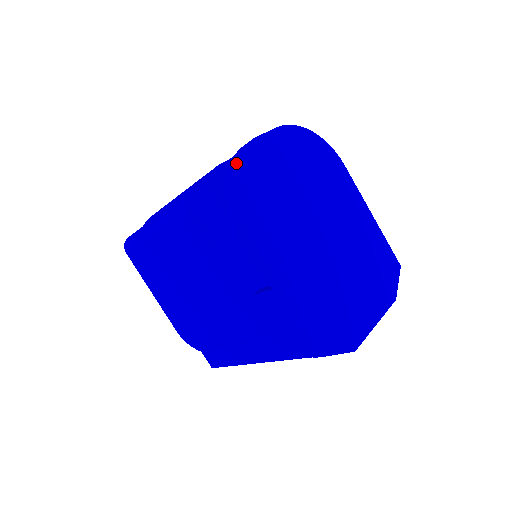
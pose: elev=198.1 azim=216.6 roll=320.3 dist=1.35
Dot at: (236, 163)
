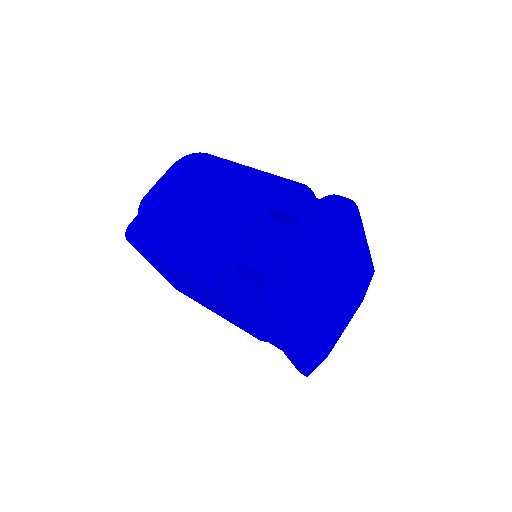
Dot at: (274, 286)
